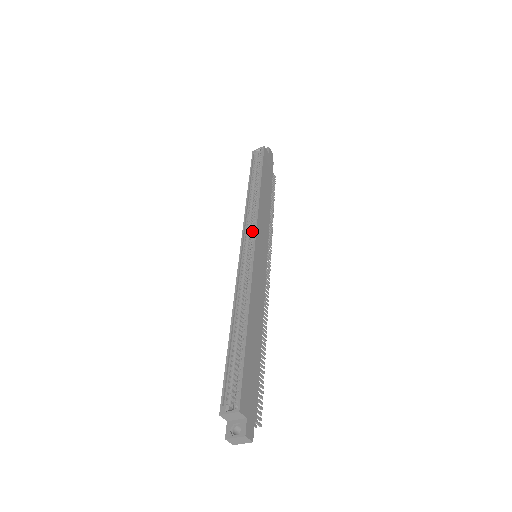
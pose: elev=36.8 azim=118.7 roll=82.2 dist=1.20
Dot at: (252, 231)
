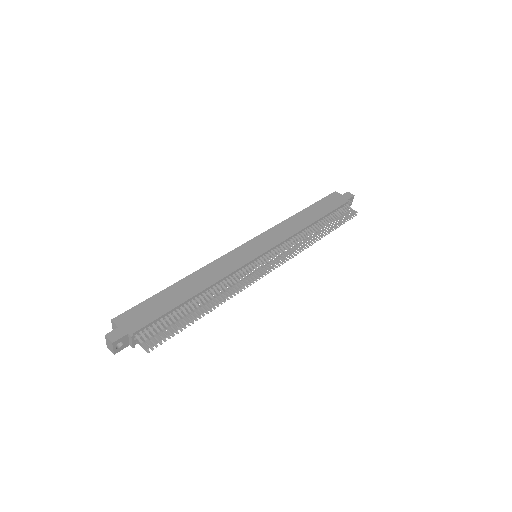
Dot at: occluded
